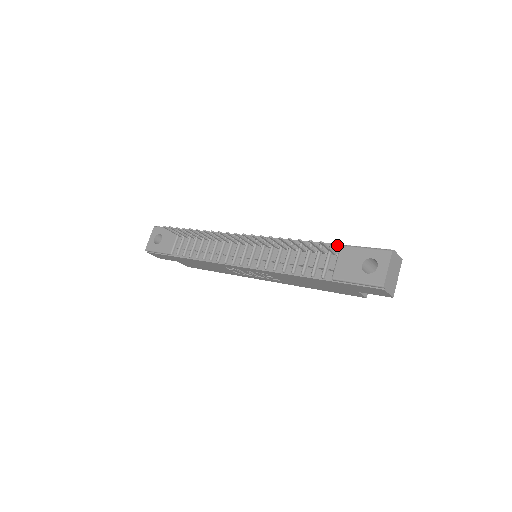
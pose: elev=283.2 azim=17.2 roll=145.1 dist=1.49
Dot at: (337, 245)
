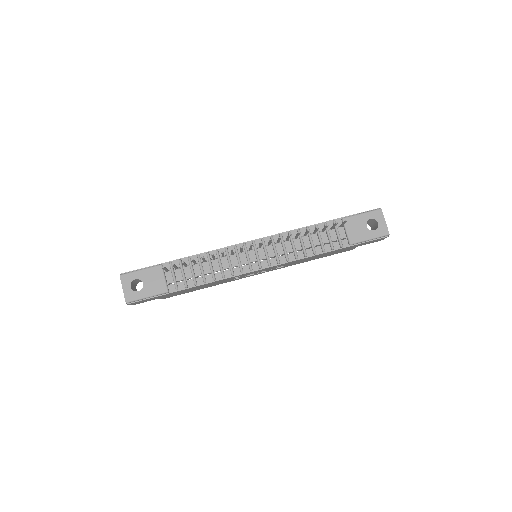
Dot at: (337, 219)
